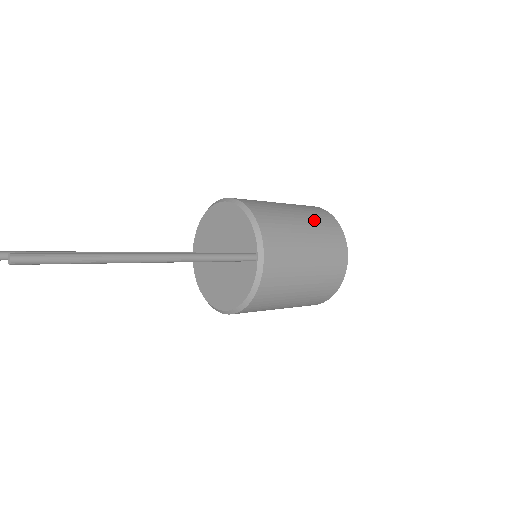
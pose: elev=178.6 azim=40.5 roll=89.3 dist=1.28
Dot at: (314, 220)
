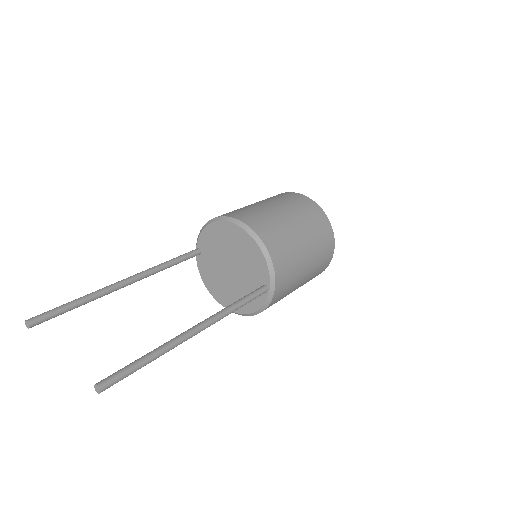
Dot at: (312, 230)
